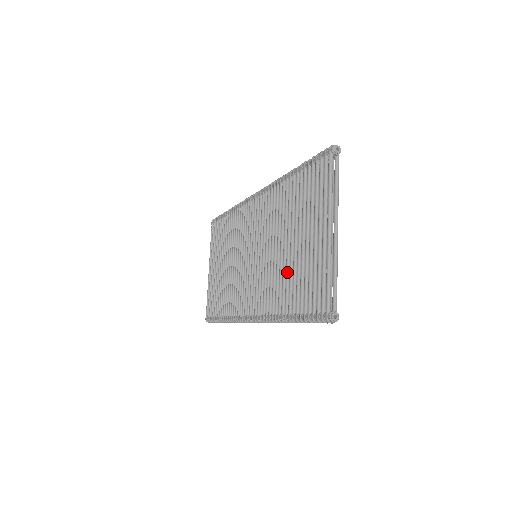
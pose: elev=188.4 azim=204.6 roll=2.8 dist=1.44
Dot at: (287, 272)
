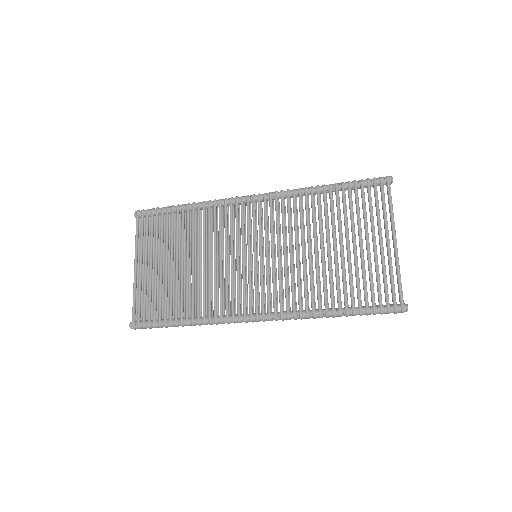
Dot at: (331, 272)
